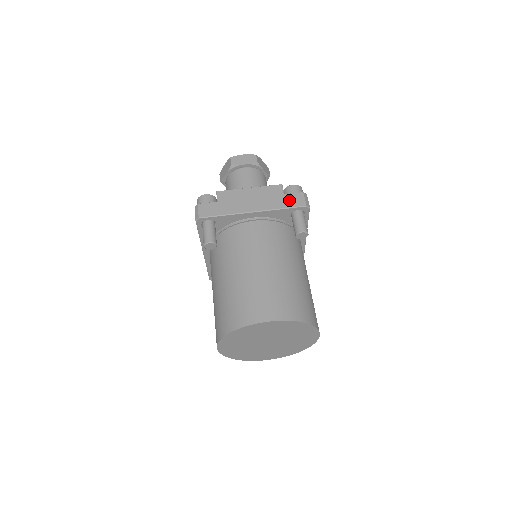
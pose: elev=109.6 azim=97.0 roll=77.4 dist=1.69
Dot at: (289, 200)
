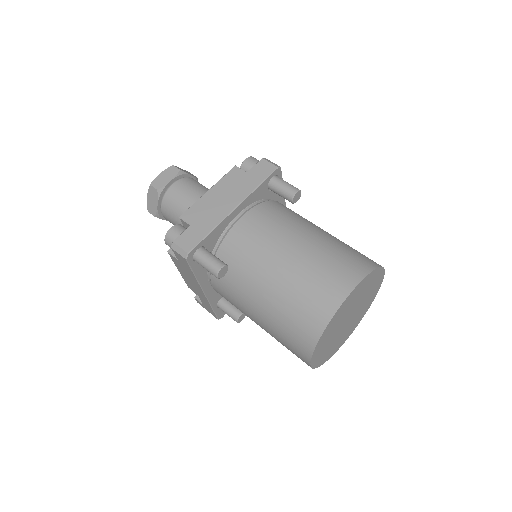
Dot at: (257, 174)
